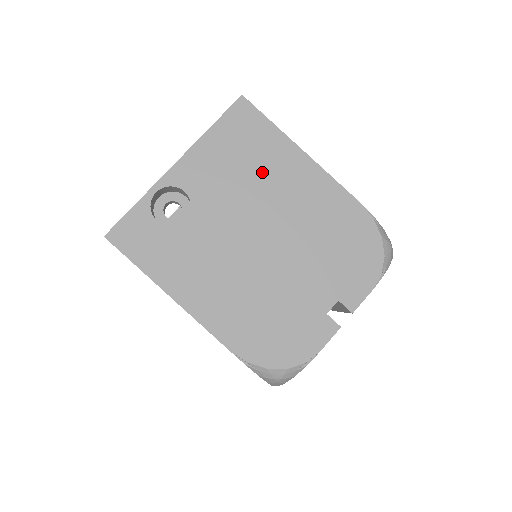
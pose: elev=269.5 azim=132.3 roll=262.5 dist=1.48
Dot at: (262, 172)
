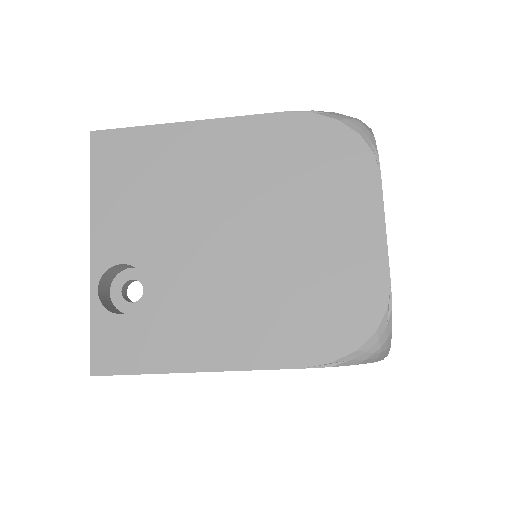
Dot at: occluded
